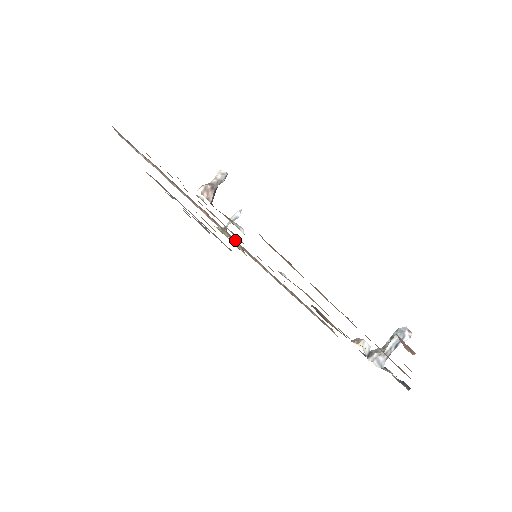
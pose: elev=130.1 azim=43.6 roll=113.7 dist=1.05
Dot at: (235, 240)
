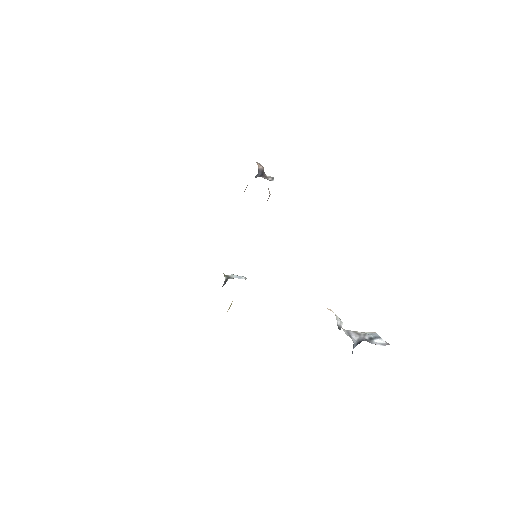
Dot at: occluded
